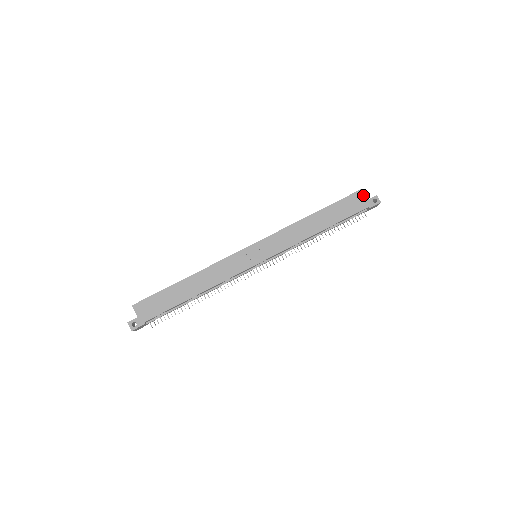
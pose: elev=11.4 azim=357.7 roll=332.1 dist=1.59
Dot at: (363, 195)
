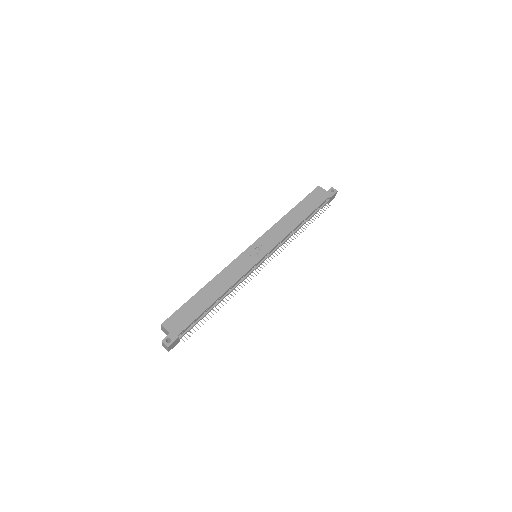
Dot at: (322, 189)
